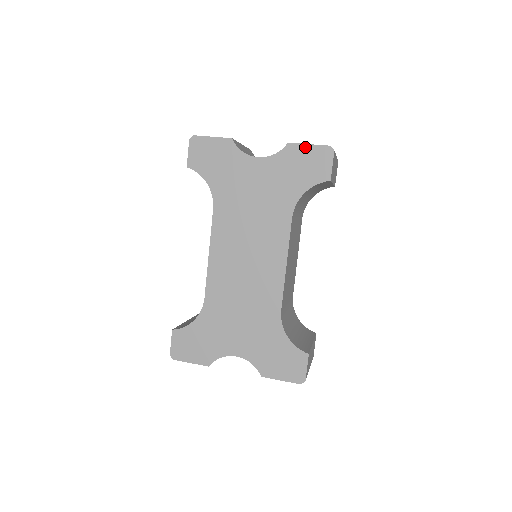
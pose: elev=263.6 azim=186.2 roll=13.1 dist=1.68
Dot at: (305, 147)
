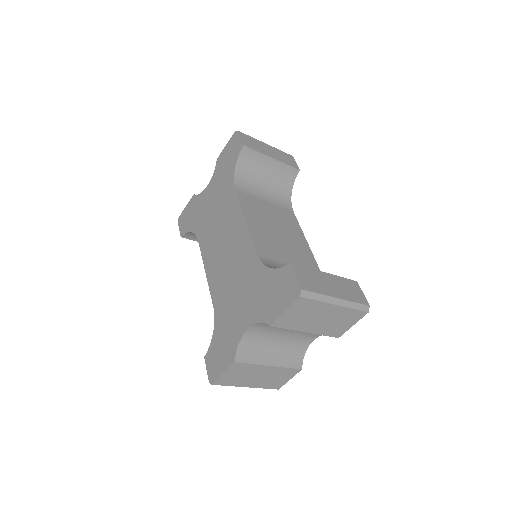
Dot at: (224, 150)
